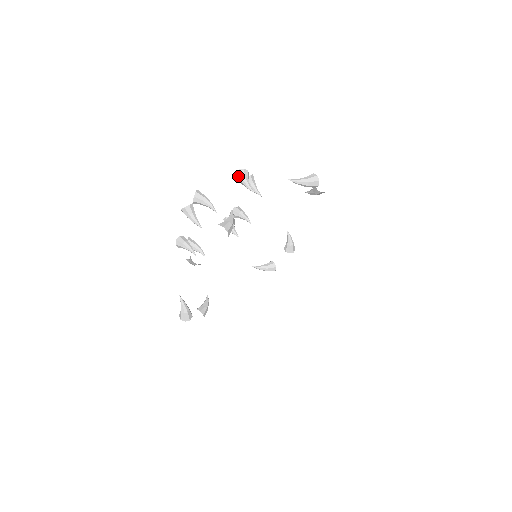
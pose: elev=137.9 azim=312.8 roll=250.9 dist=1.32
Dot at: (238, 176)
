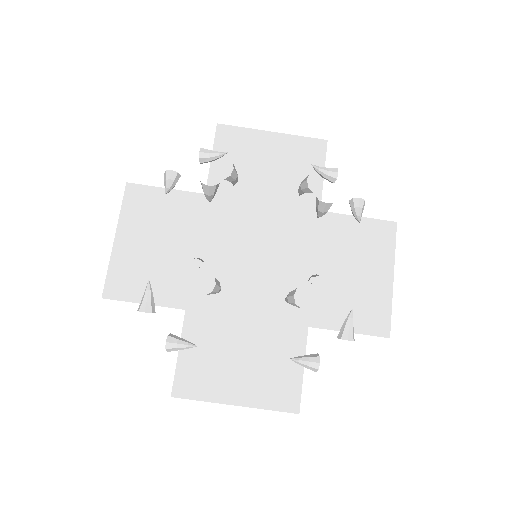
Dot at: (290, 298)
